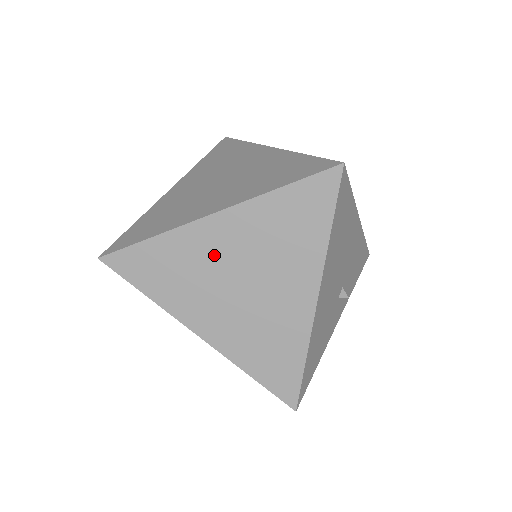
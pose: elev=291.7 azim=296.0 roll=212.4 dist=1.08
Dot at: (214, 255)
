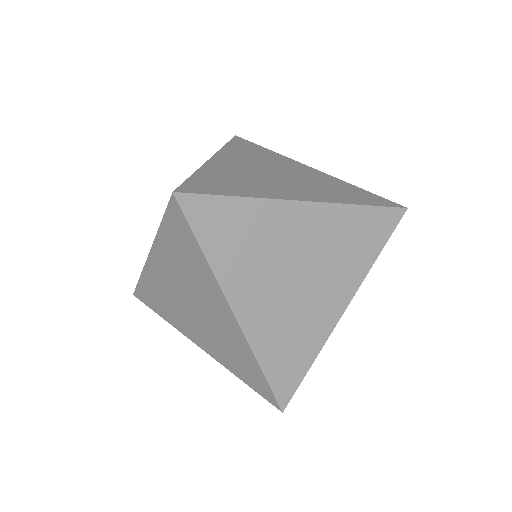
Dot at: occluded
